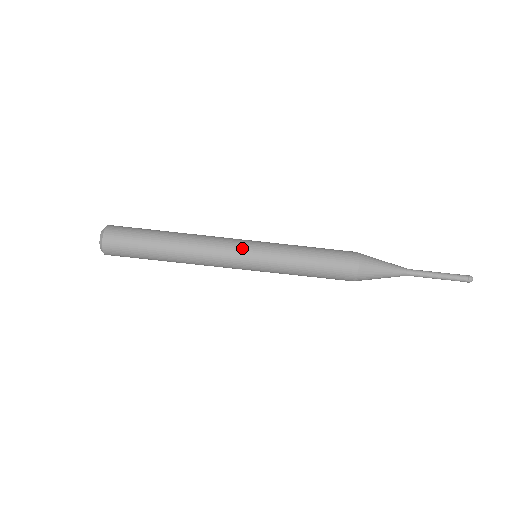
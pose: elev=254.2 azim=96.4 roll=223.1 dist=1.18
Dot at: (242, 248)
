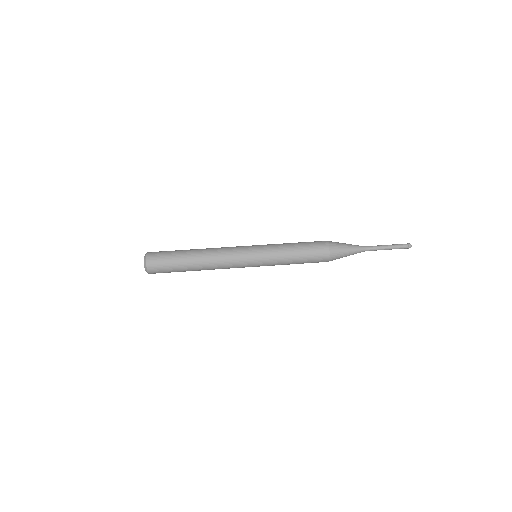
Dot at: occluded
